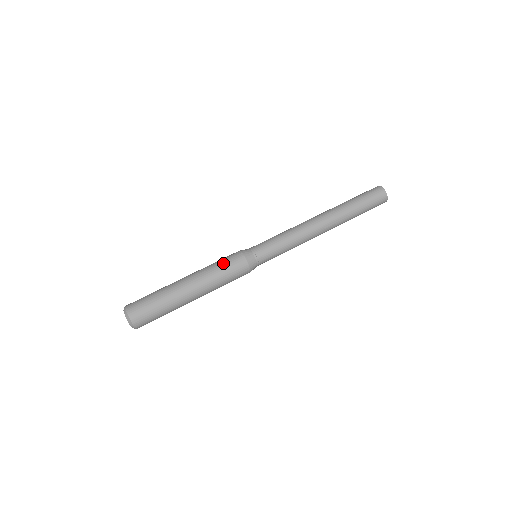
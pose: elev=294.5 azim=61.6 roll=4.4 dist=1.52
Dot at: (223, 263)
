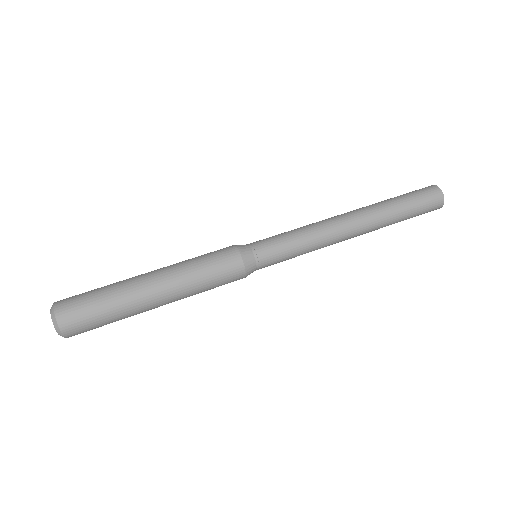
Dot at: (206, 255)
